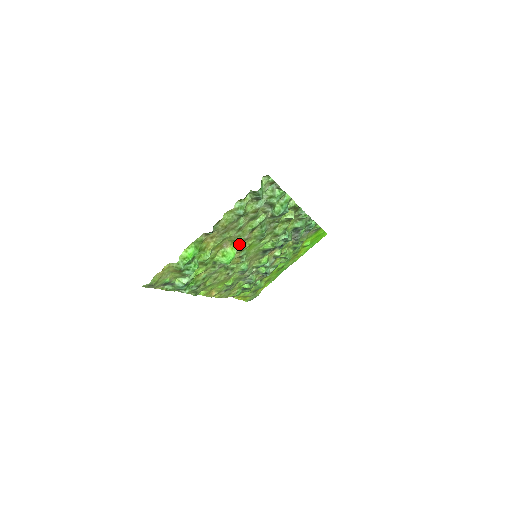
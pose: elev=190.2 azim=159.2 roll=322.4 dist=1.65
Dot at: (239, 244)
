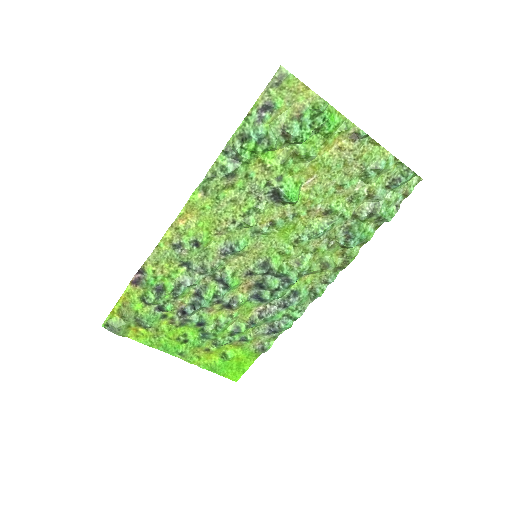
Dot at: (303, 205)
